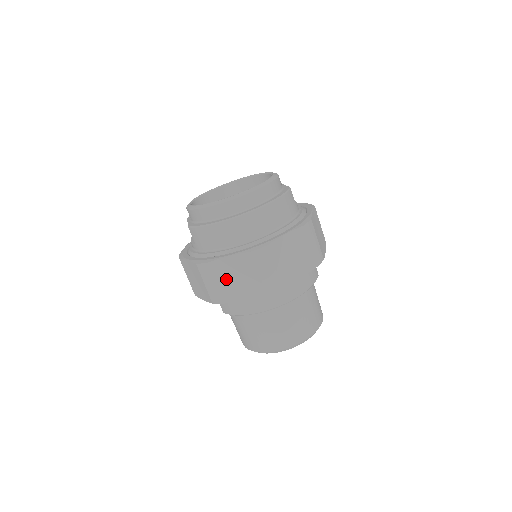
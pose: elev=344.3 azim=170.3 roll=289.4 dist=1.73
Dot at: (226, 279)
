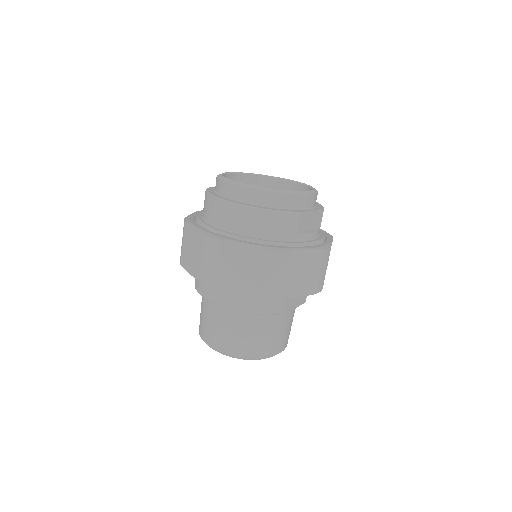
Dot at: (188, 245)
